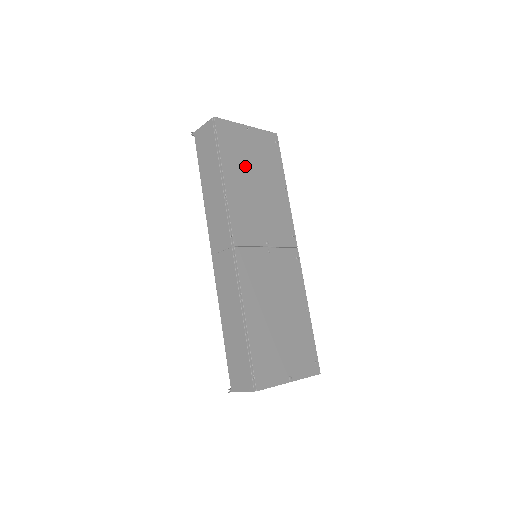
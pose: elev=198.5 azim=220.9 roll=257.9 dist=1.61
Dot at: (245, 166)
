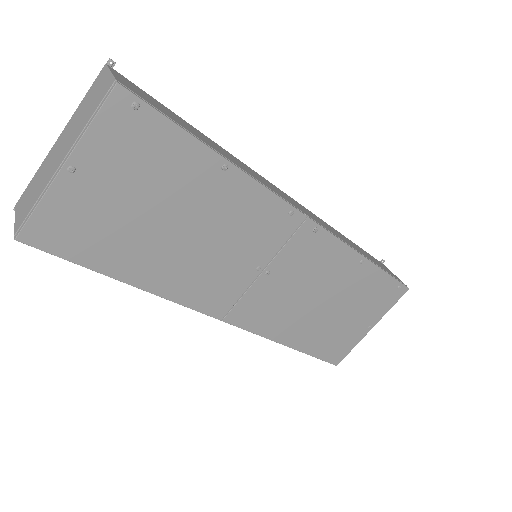
Dot at: (137, 231)
